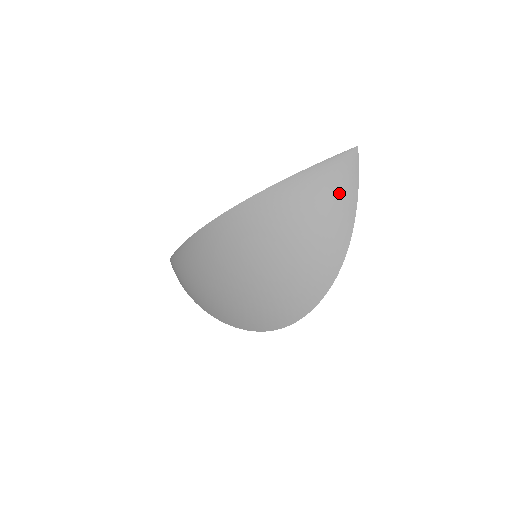
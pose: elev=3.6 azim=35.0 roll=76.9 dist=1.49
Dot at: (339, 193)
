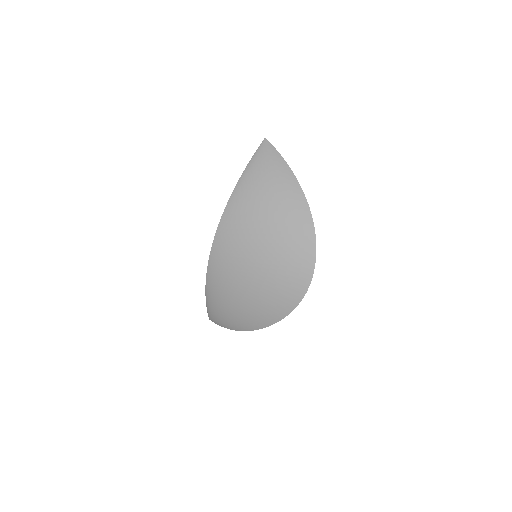
Dot at: (273, 170)
